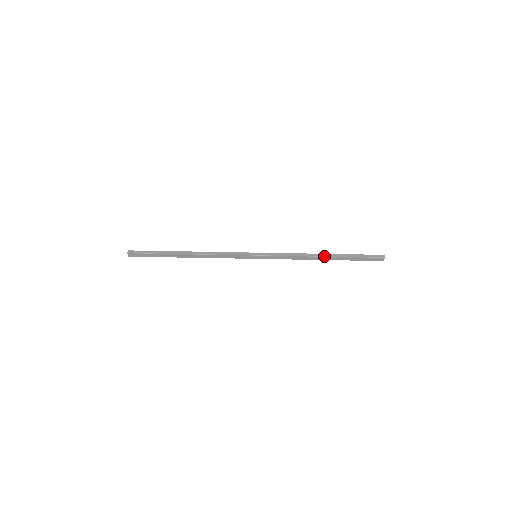
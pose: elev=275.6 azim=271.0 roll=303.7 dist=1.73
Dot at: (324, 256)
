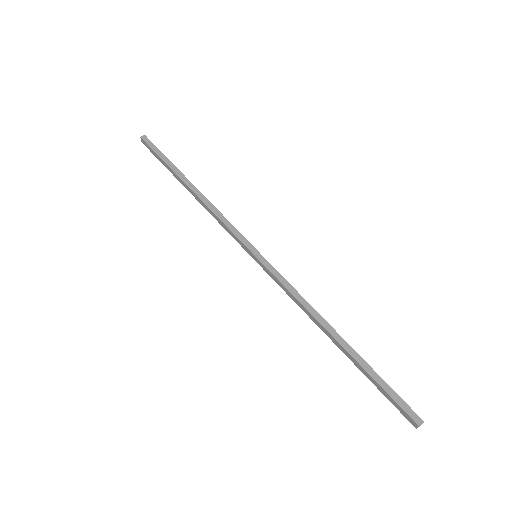
Dot at: (334, 336)
